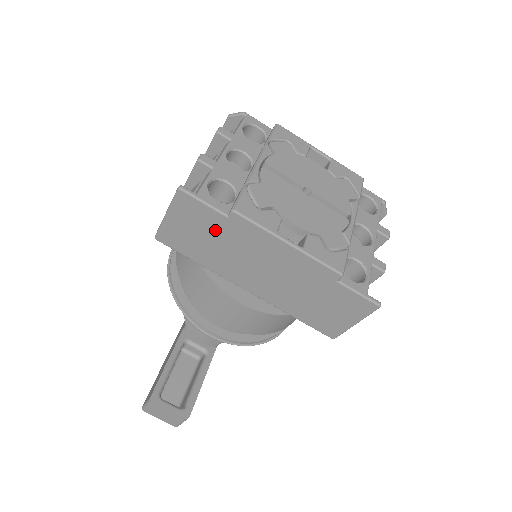
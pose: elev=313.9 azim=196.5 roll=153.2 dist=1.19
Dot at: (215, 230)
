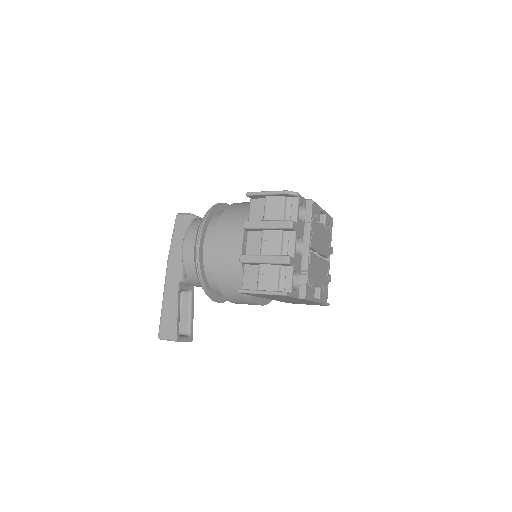
Dot at: (283, 297)
